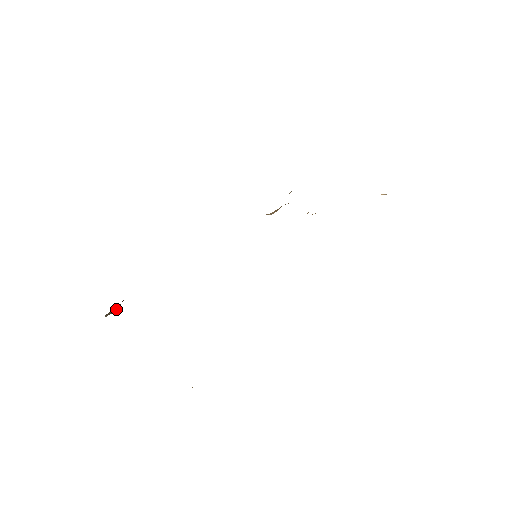
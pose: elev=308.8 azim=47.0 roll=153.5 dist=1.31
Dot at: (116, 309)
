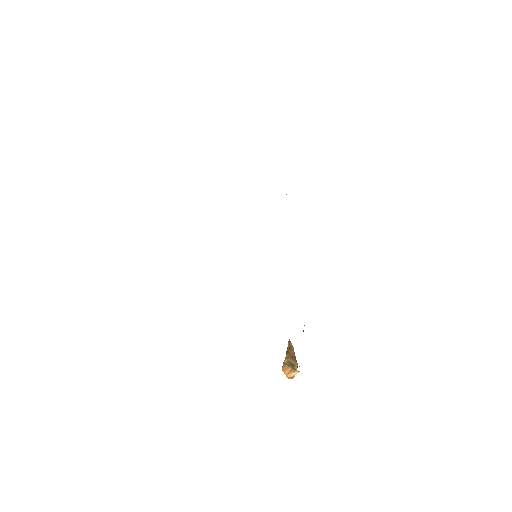
Dot at: occluded
